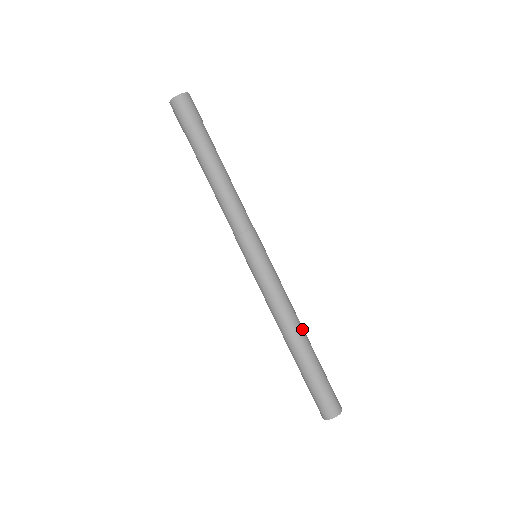
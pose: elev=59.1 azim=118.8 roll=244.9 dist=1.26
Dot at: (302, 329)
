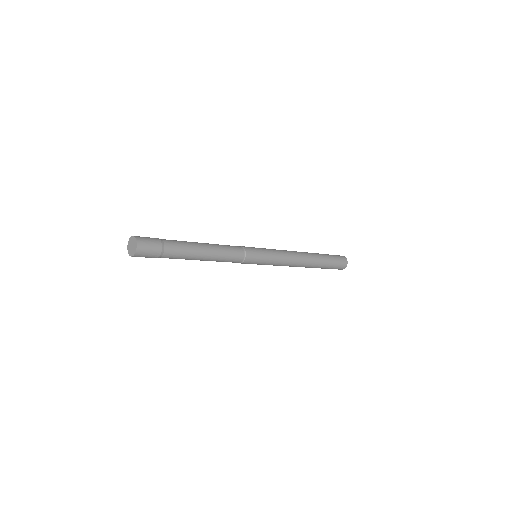
Dot at: (306, 255)
